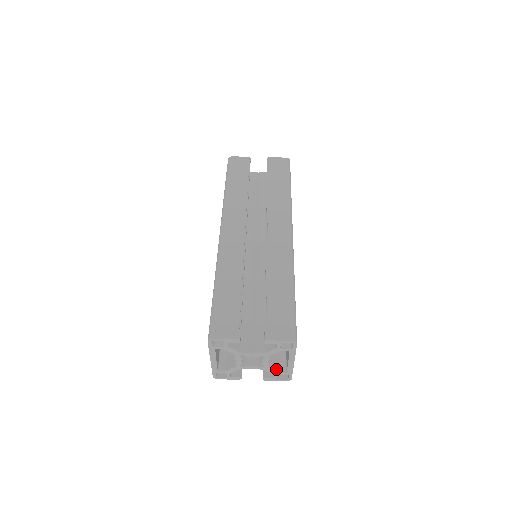
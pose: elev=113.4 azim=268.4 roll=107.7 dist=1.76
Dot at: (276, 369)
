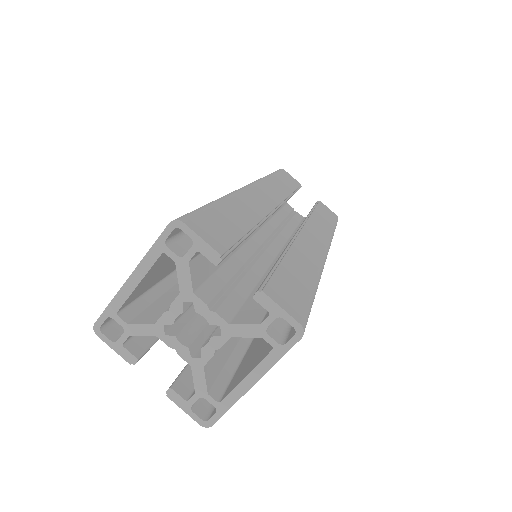
Dot at: (208, 383)
